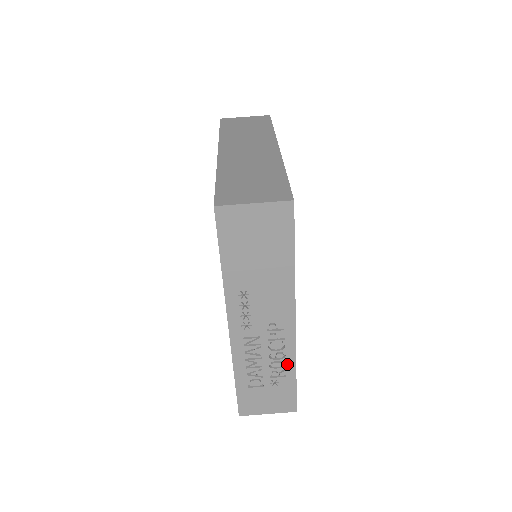
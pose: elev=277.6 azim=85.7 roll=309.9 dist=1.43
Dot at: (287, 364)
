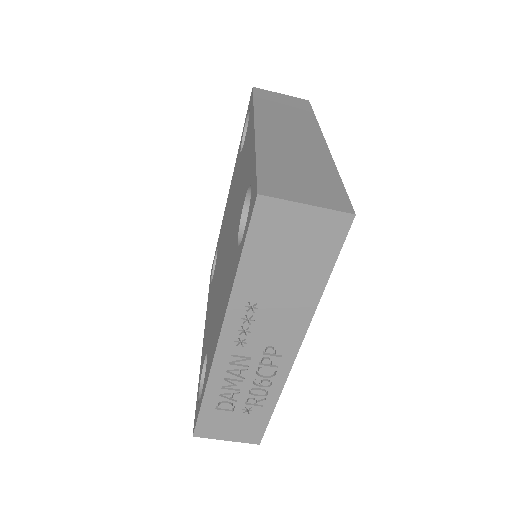
Dot at: (270, 394)
